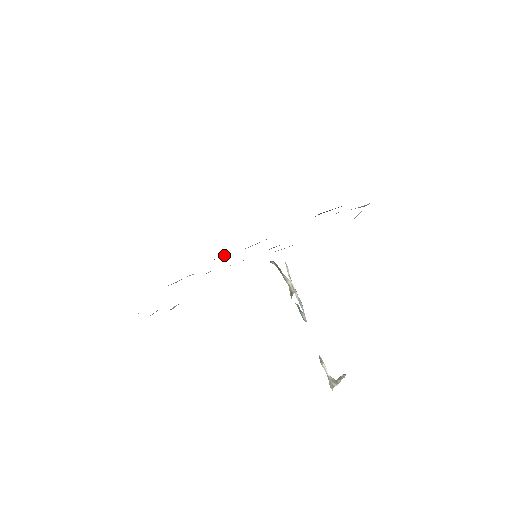
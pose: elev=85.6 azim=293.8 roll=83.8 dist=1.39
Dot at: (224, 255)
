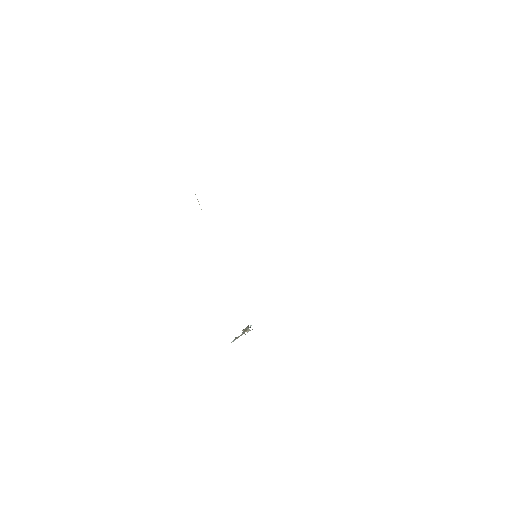
Dot at: occluded
